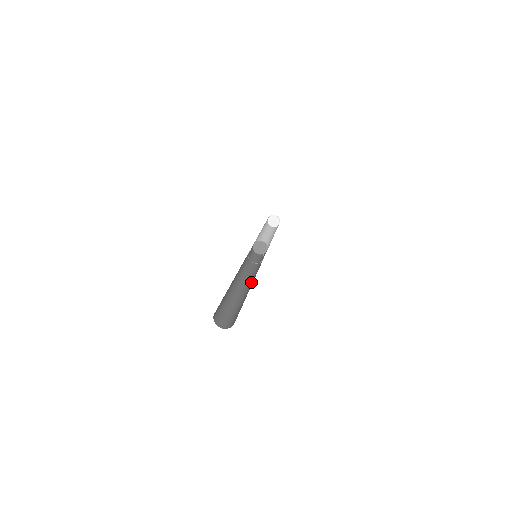
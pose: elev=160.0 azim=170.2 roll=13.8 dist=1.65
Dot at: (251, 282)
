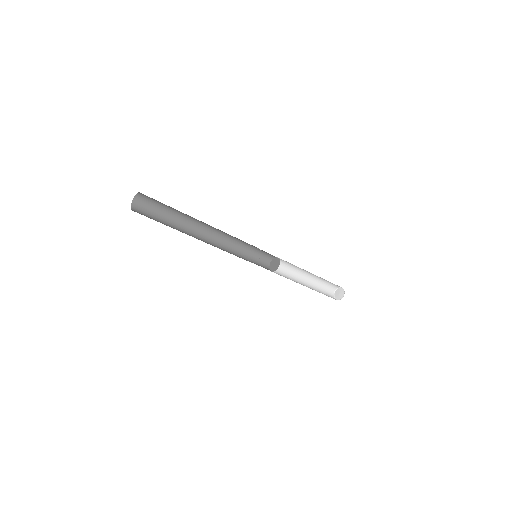
Dot at: occluded
